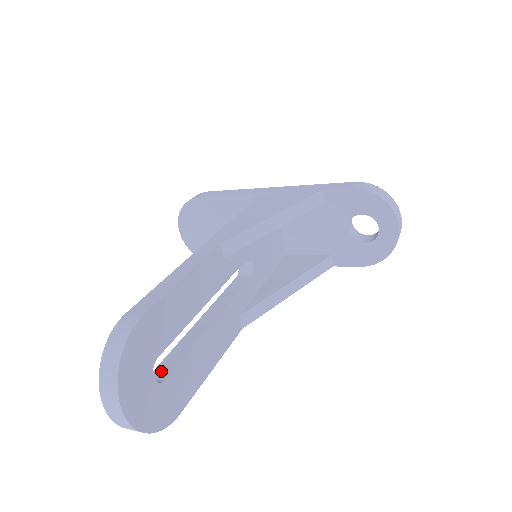
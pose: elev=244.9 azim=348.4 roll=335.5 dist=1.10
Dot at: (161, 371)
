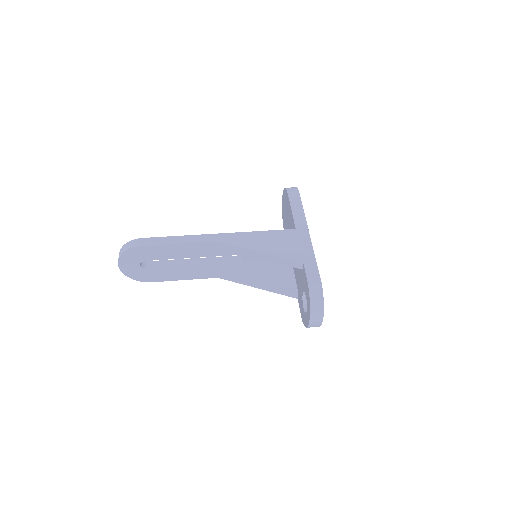
Dot at: (152, 264)
